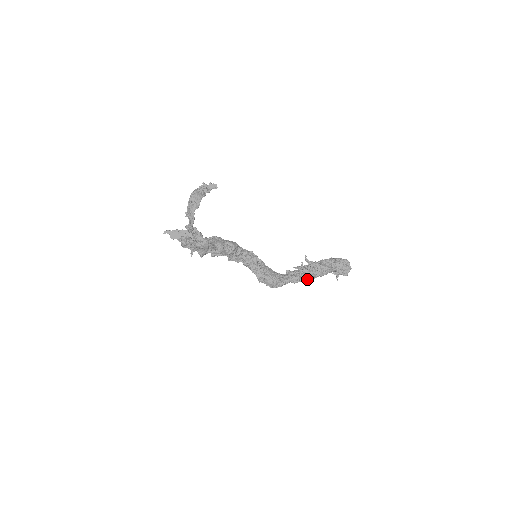
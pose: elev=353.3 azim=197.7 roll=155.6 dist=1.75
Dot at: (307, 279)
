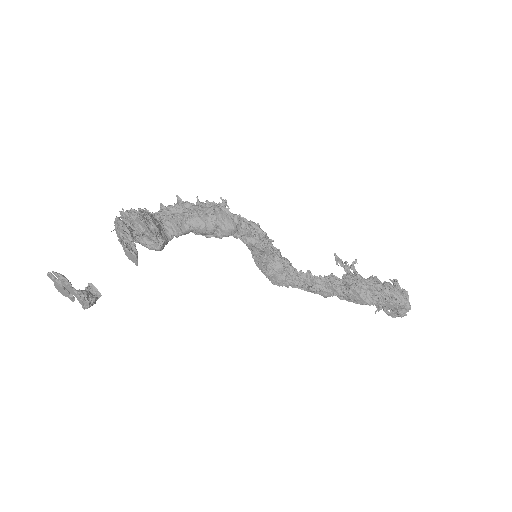
Dot at: (328, 296)
